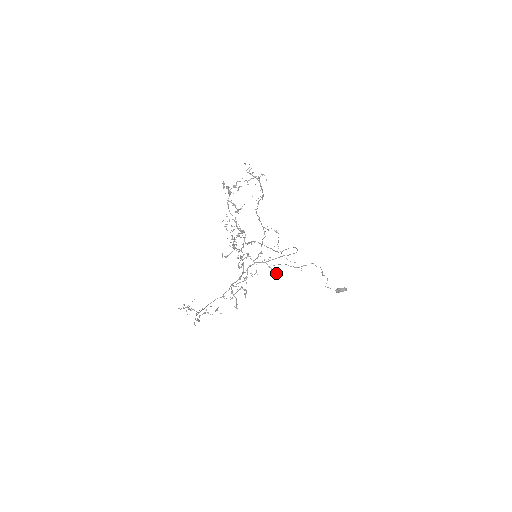
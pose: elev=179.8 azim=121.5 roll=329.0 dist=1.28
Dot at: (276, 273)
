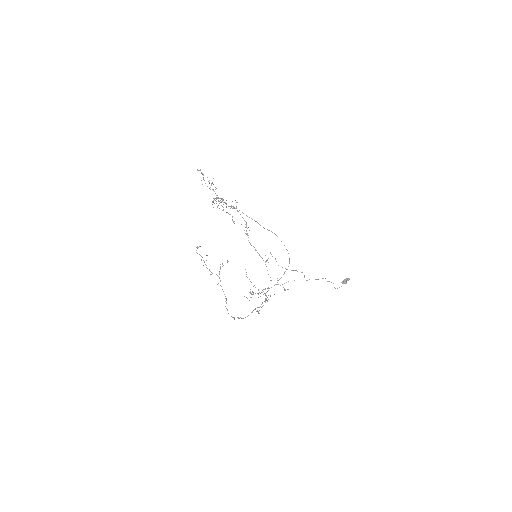
Dot at: occluded
